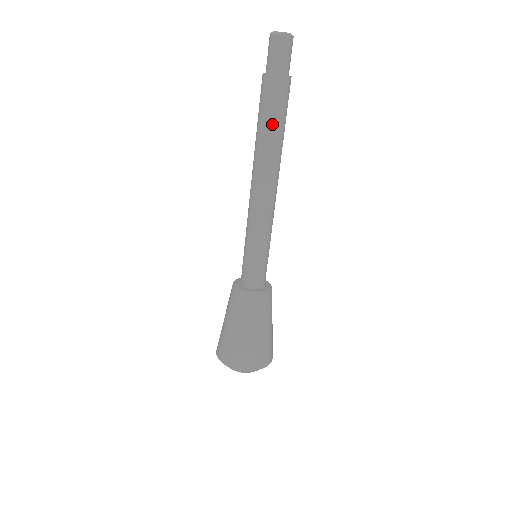
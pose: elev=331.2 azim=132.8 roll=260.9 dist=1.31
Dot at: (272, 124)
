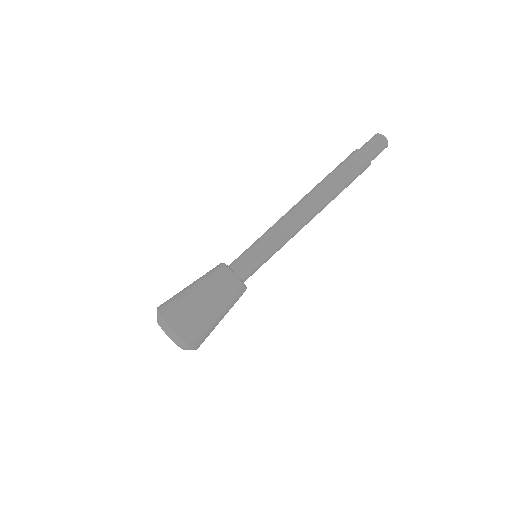
Dot at: (336, 173)
